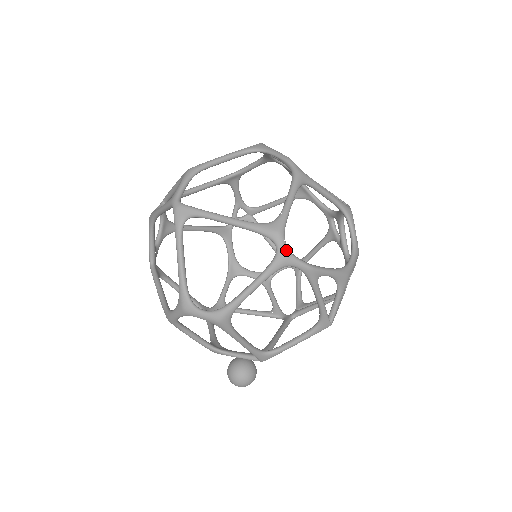
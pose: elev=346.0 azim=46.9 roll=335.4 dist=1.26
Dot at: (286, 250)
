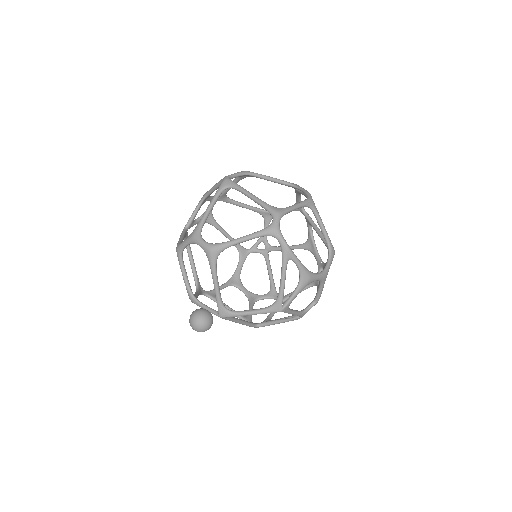
Dot at: (278, 225)
